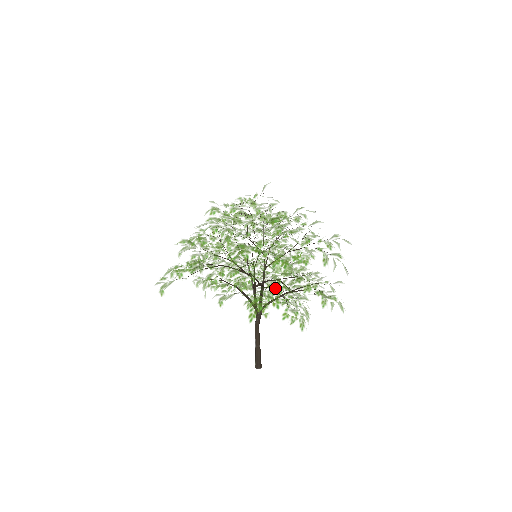
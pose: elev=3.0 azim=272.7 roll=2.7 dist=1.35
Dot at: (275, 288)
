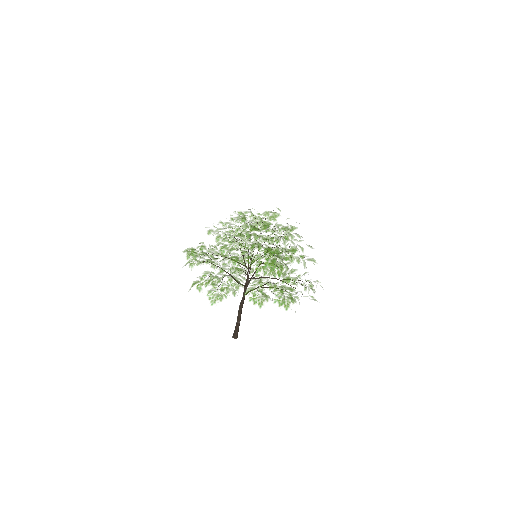
Dot at: (203, 272)
